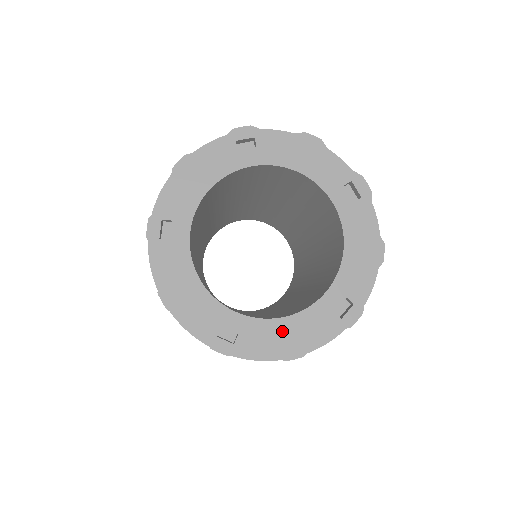
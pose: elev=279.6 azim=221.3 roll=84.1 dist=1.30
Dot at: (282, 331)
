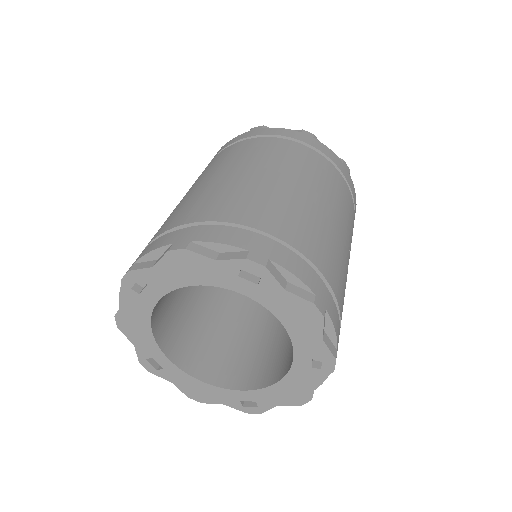
Dot at: (283, 391)
